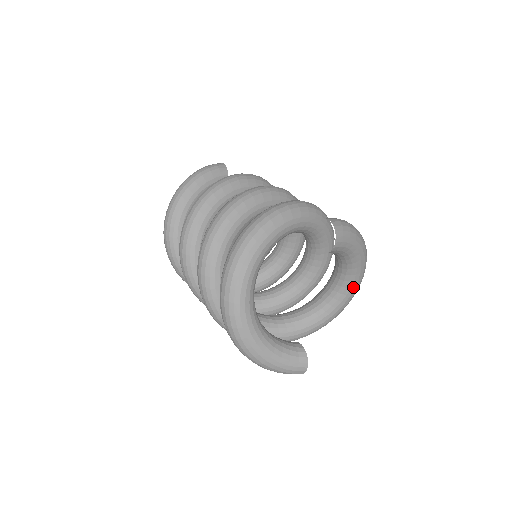
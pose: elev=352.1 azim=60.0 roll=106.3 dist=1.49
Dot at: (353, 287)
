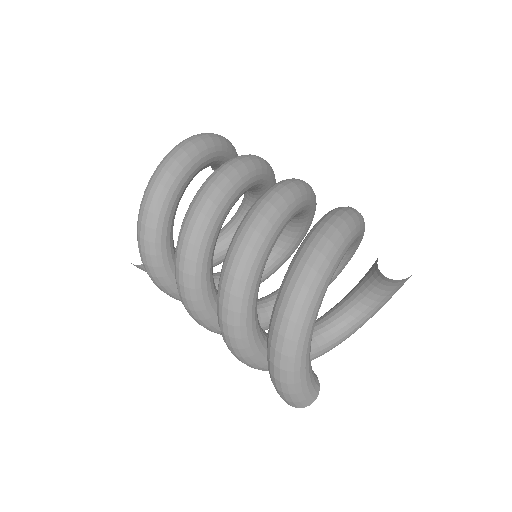
Dot at: (348, 335)
